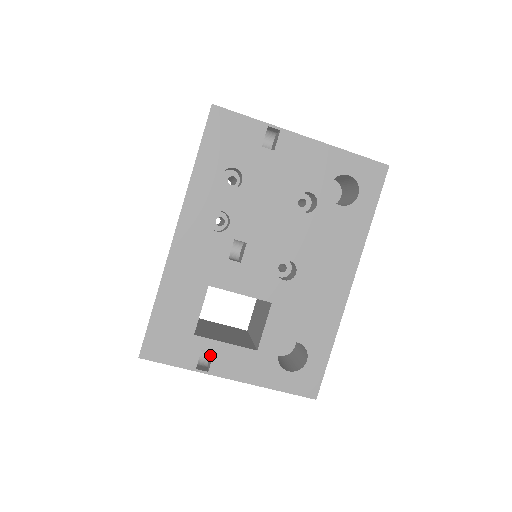
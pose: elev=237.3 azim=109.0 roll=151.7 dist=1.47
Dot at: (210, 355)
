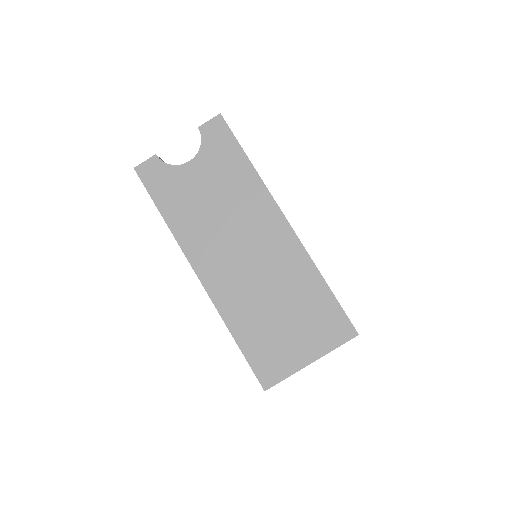
Dot at: occluded
